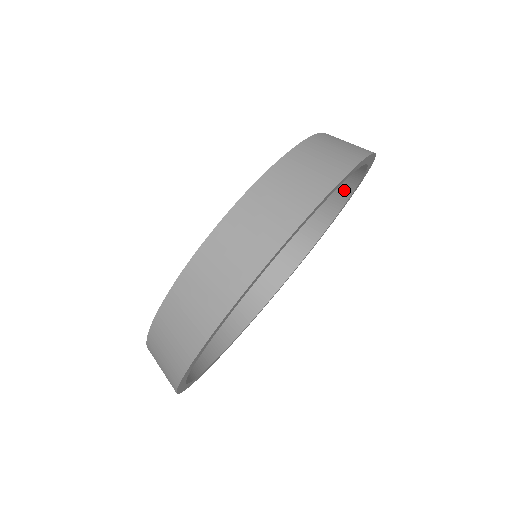
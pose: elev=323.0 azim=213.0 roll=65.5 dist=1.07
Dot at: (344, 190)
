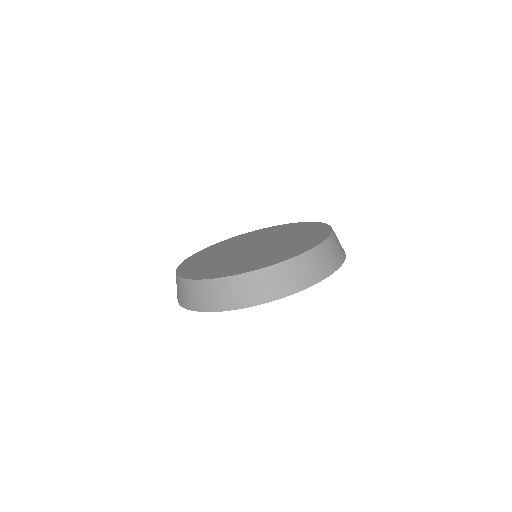
Dot at: occluded
